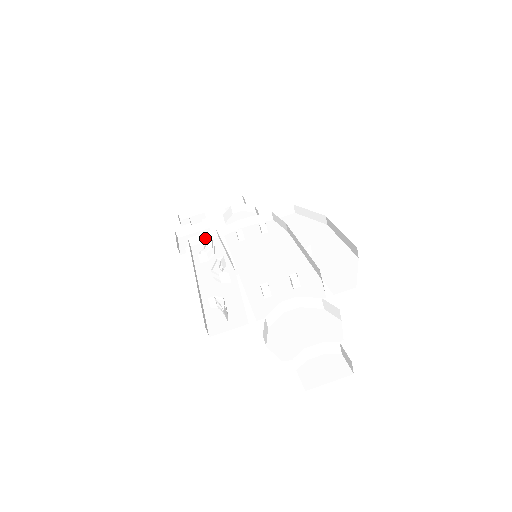
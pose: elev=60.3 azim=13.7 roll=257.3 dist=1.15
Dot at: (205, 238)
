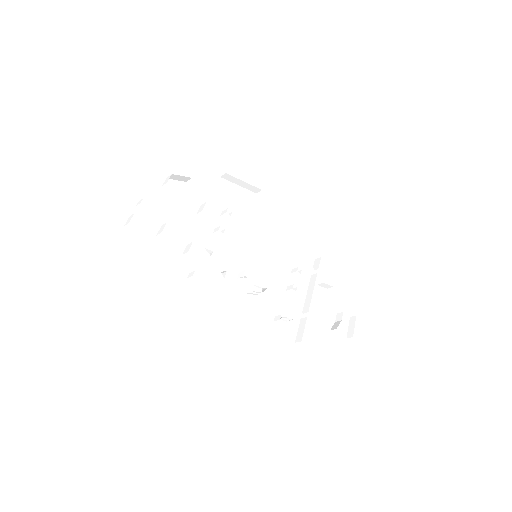
Dot at: (190, 245)
